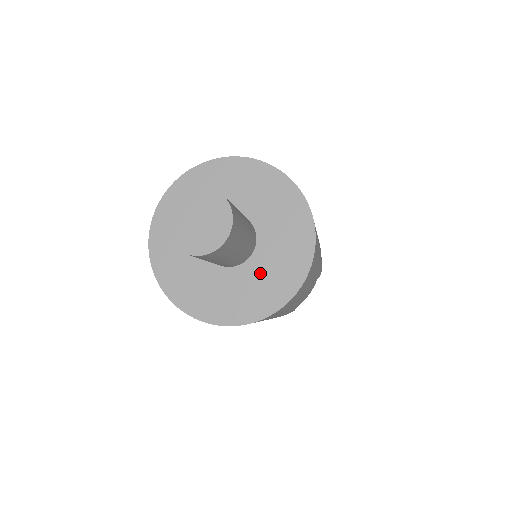
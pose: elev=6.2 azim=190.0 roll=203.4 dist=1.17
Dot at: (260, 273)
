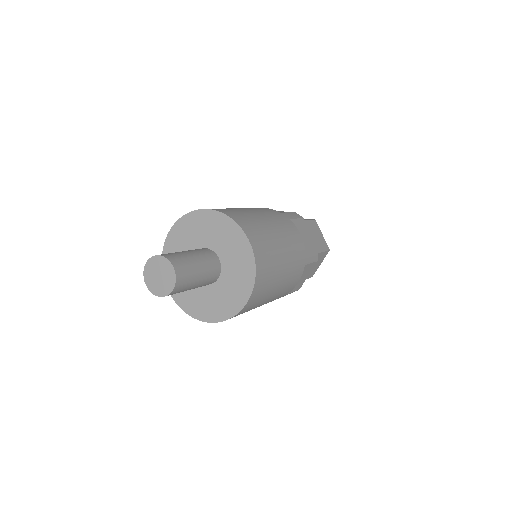
Dot at: (225, 289)
